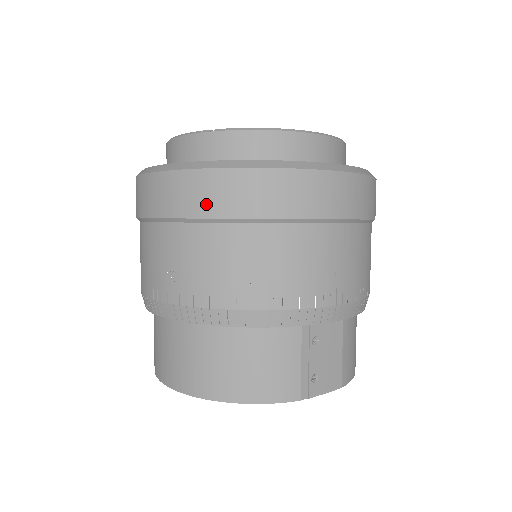
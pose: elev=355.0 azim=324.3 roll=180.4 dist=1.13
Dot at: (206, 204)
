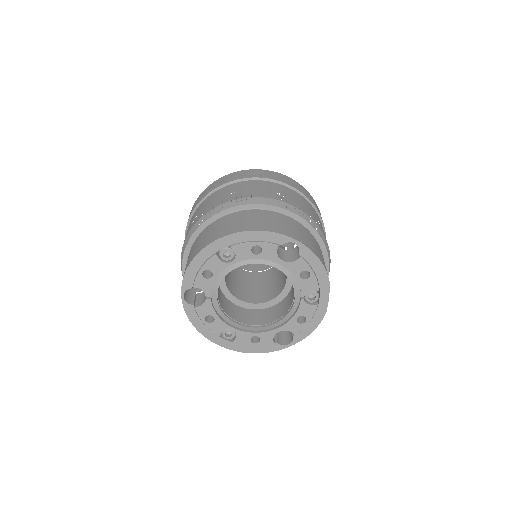
Dot at: (299, 189)
